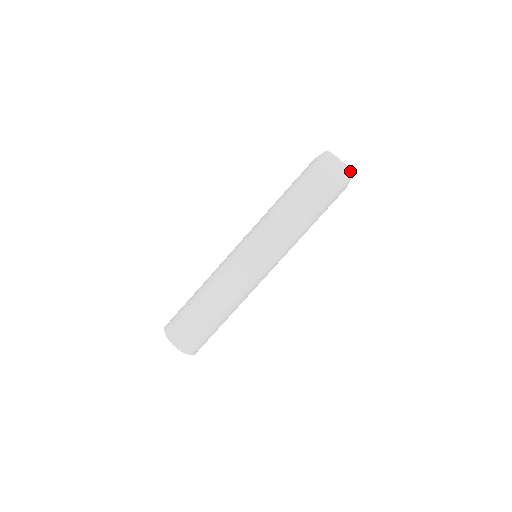
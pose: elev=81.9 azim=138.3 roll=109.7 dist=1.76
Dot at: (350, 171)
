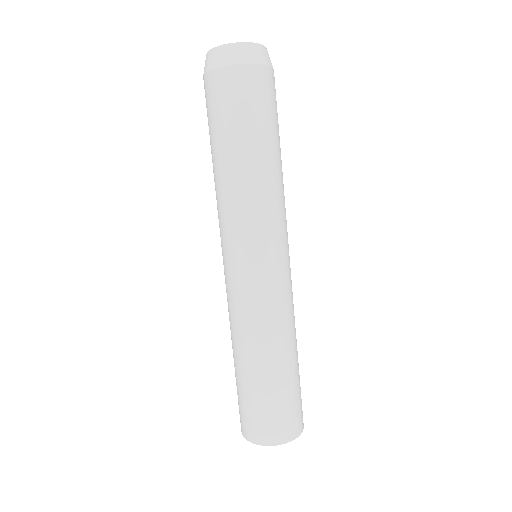
Dot at: (237, 44)
